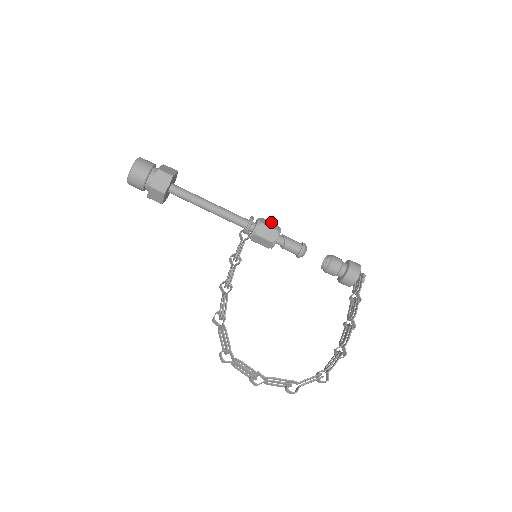
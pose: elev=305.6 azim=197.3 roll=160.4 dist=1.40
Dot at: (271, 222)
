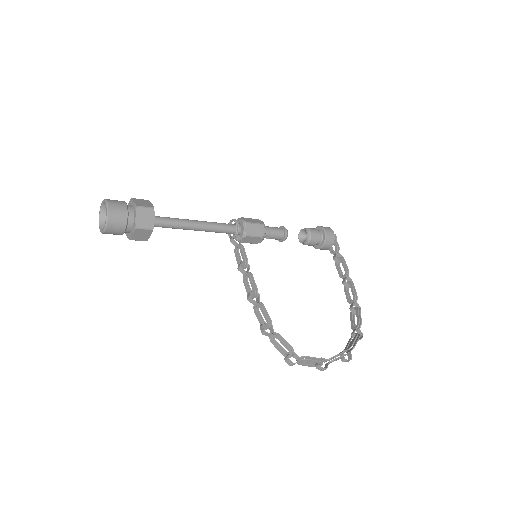
Dot at: (251, 218)
